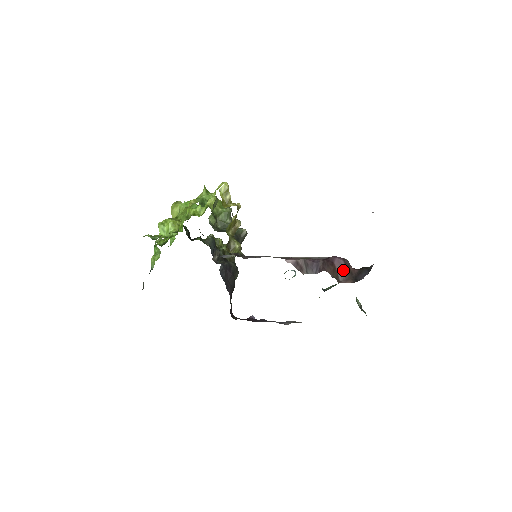
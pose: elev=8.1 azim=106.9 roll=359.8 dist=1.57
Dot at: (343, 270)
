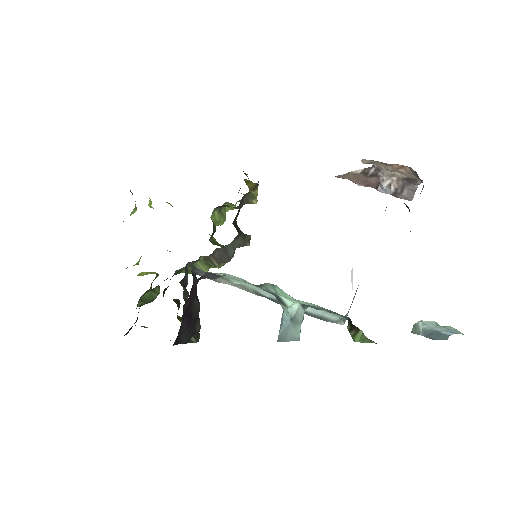
Dot at: occluded
